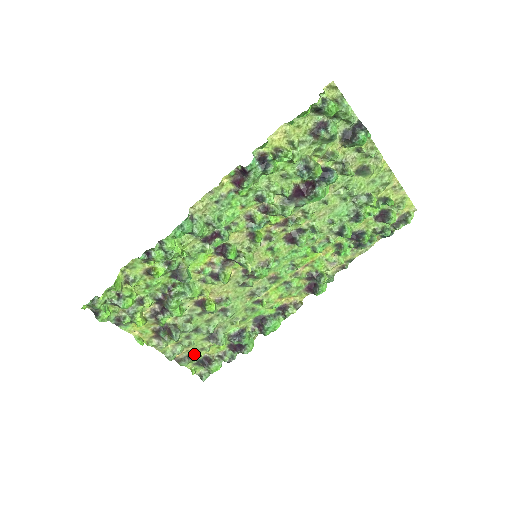
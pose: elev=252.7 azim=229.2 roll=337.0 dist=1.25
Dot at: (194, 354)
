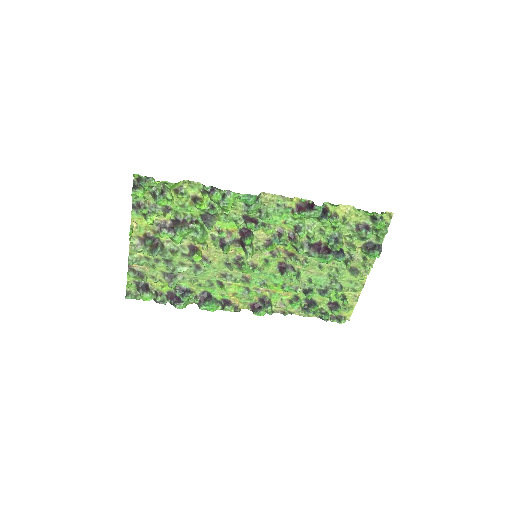
Dot at: (145, 275)
